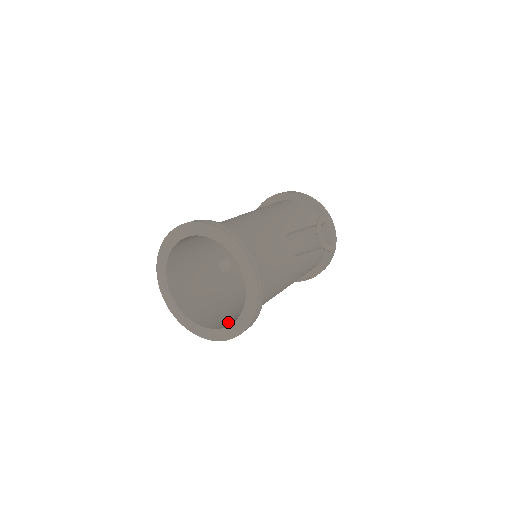
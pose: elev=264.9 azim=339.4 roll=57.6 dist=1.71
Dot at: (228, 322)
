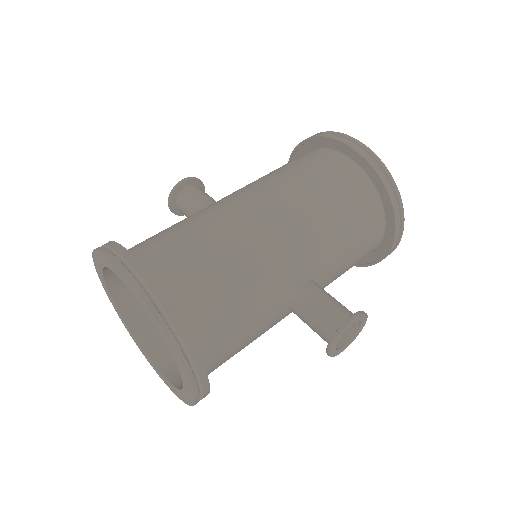
Dot at: (169, 350)
